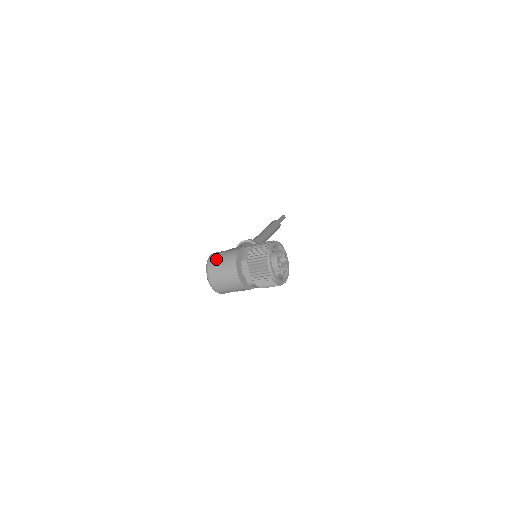
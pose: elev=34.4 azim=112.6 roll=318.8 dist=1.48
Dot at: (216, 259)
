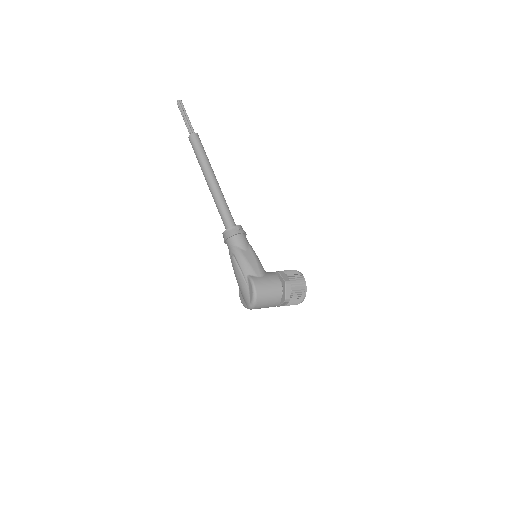
Dot at: (264, 296)
